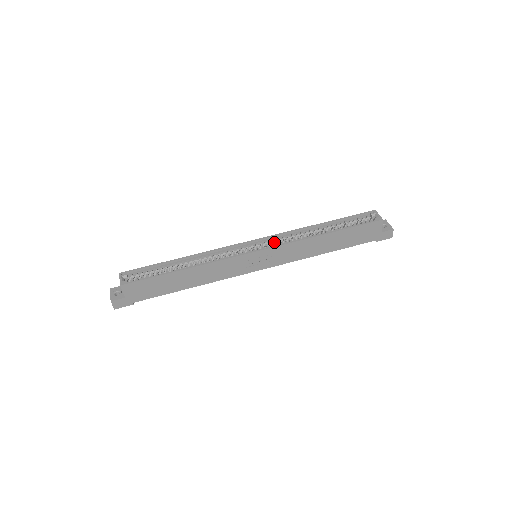
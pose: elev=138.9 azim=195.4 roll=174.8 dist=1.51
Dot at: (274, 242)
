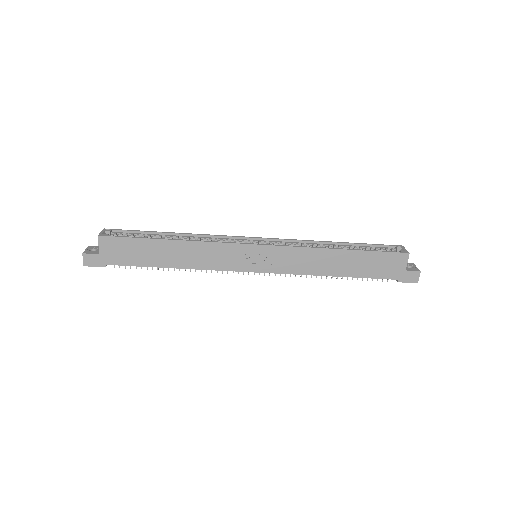
Dot at: occluded
